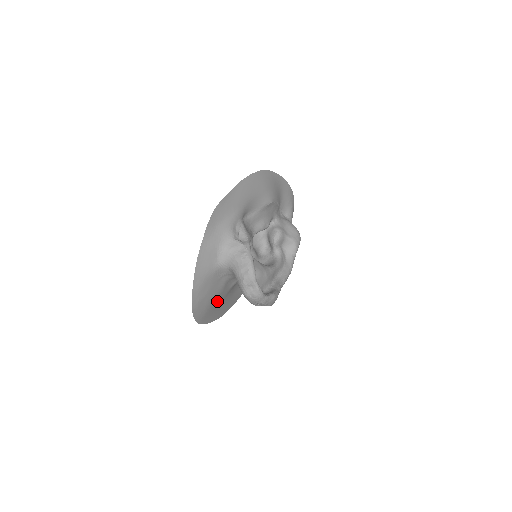
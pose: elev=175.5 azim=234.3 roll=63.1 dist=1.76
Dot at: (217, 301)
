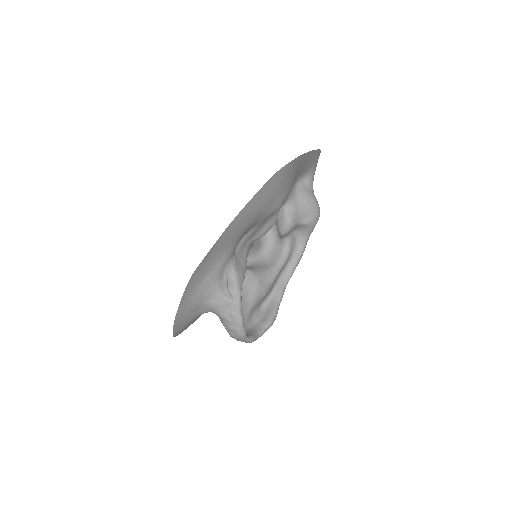
Dot at: occluded
